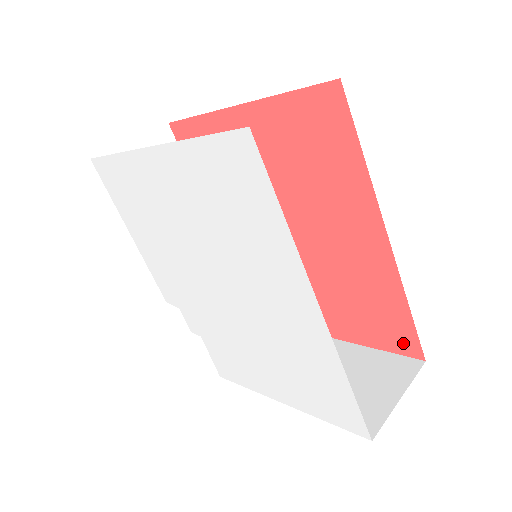
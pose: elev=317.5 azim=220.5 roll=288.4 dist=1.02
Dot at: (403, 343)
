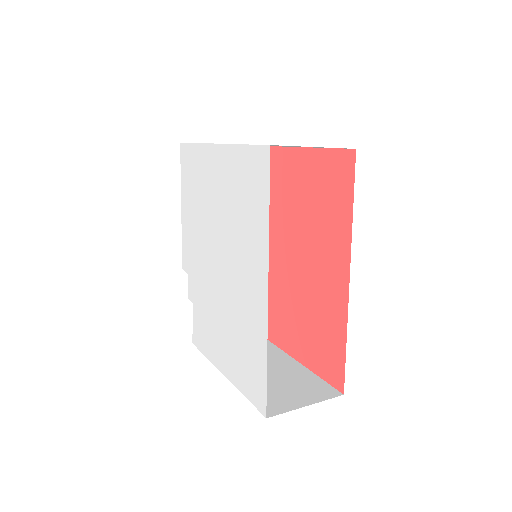
Dot at: (334, 373)
